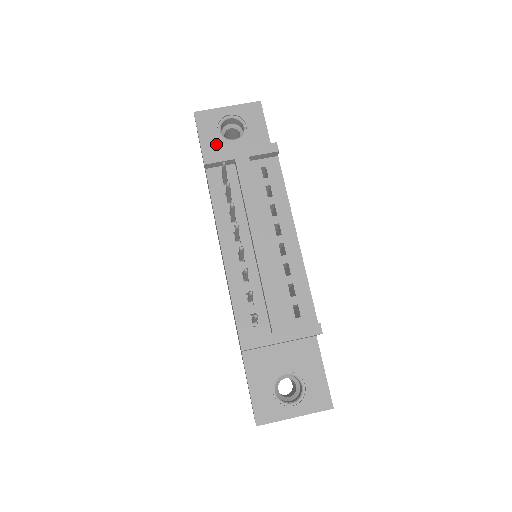
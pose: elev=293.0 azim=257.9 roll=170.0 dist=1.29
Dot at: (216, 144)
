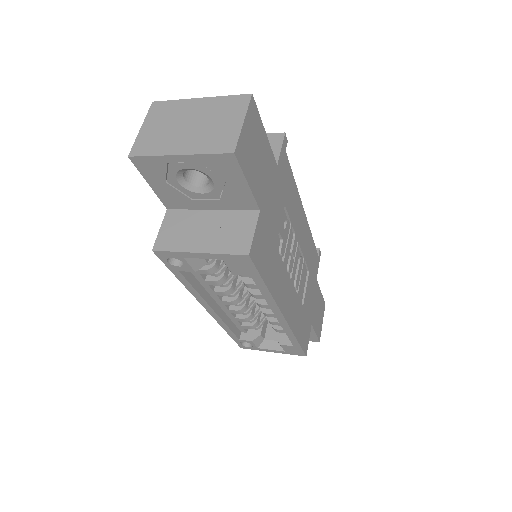
Dot at: occluded
